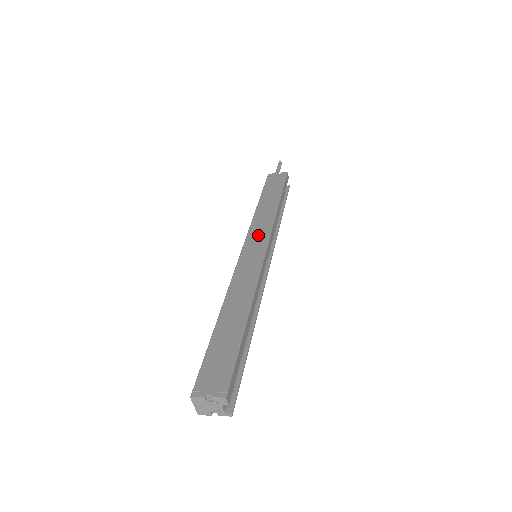
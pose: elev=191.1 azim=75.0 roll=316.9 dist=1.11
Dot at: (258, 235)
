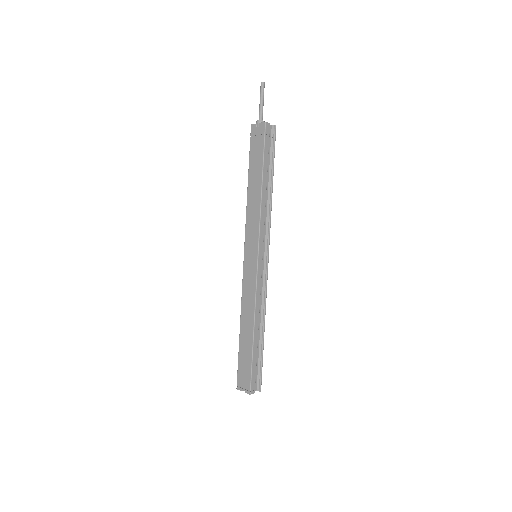
Dot at: (251, 239)
